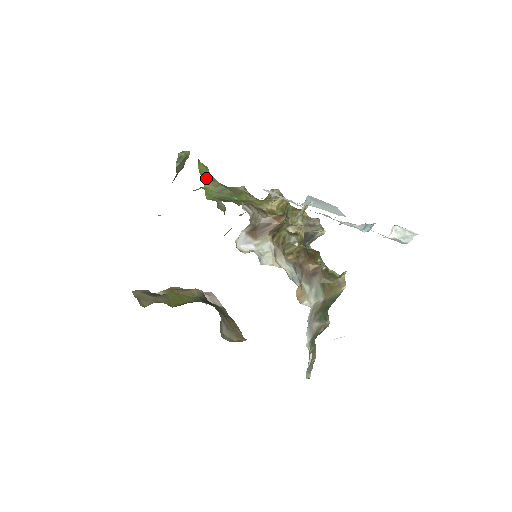
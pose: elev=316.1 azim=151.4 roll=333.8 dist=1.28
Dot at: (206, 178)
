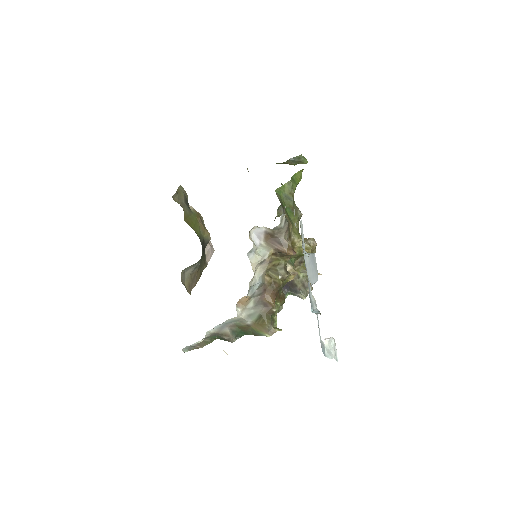
Dot at: (292, 182)
